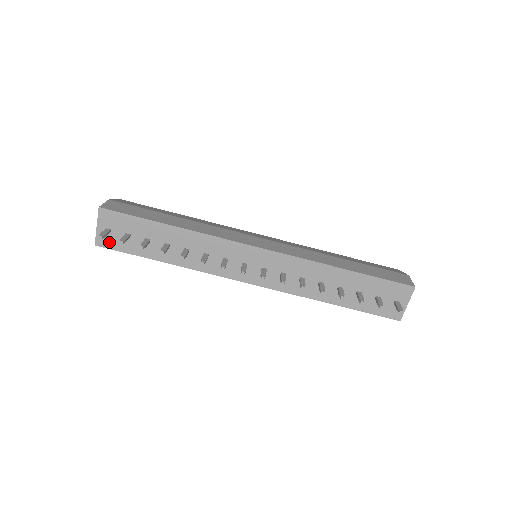
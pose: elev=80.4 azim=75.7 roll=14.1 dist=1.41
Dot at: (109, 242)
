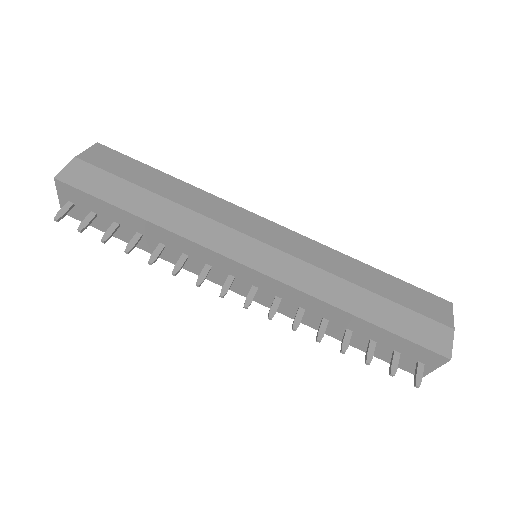
Dot at: (76, 214)
